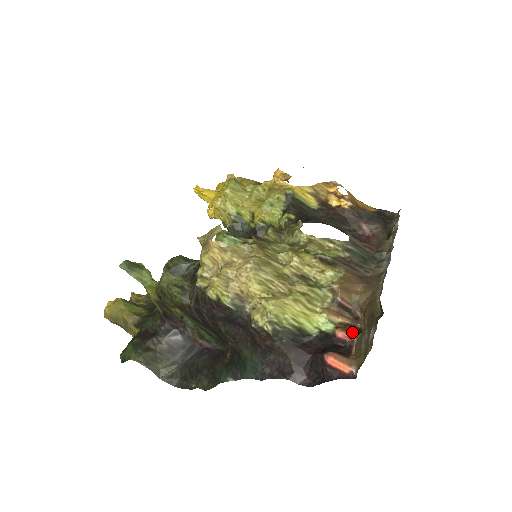
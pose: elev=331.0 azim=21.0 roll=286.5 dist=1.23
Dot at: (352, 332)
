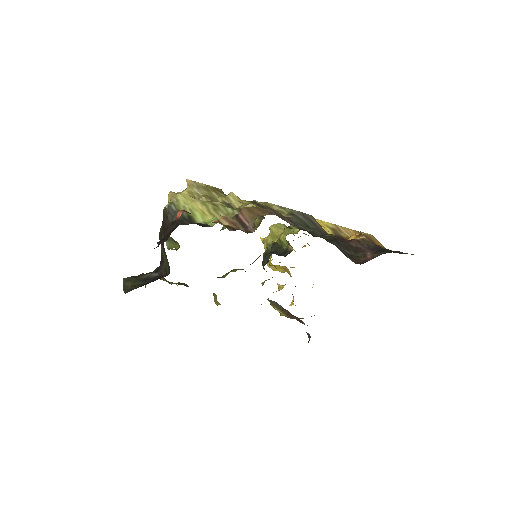
Dot at: (229, 230)
